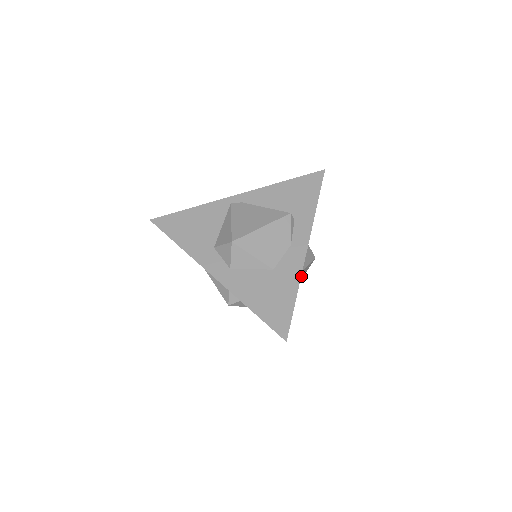
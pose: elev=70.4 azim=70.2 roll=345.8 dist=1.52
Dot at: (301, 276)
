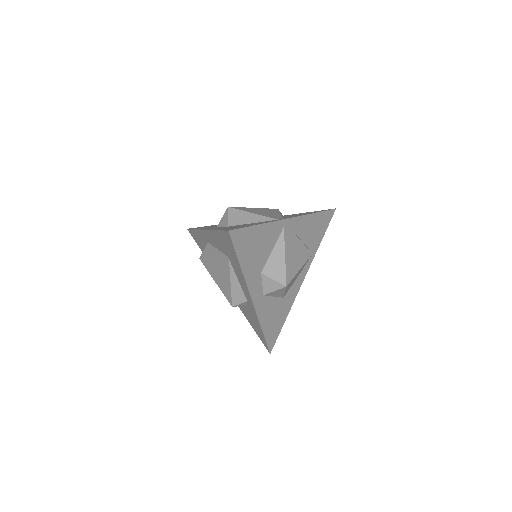
Dot at: occluded
